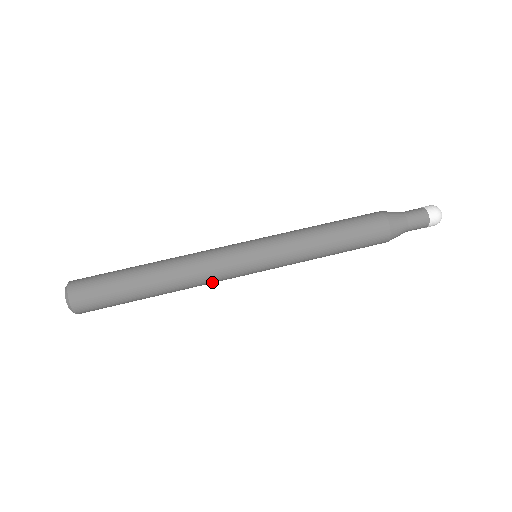
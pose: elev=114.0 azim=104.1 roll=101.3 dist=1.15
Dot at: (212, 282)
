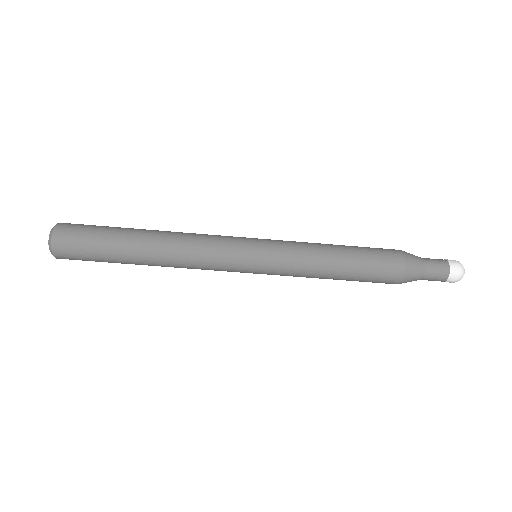
Dot at: occluded
